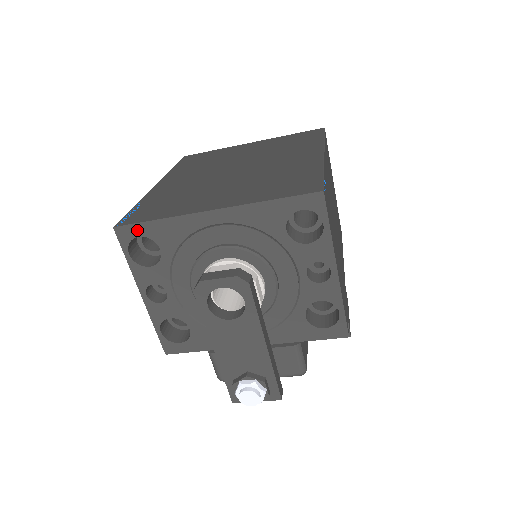
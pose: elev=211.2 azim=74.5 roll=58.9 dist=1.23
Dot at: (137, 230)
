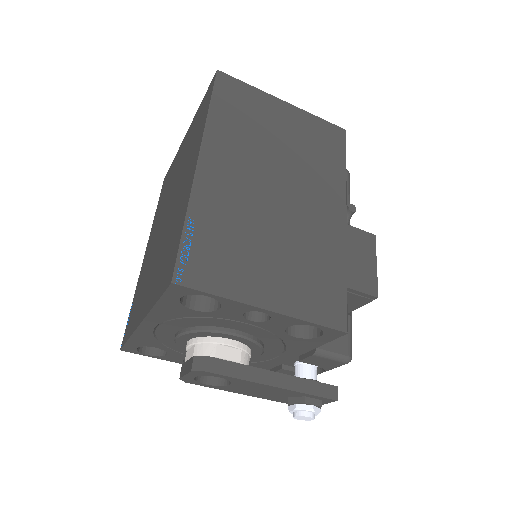
Dot at: (130, 346)
